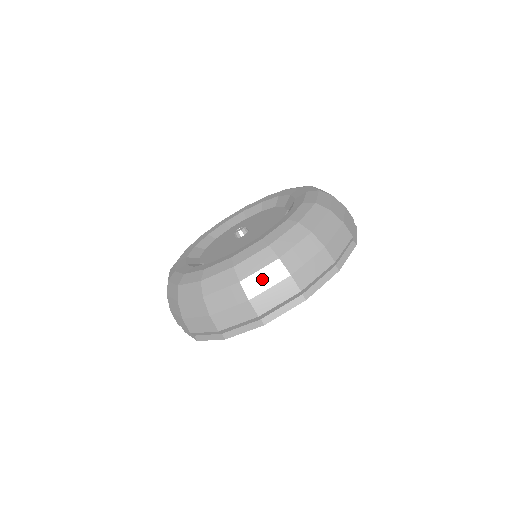
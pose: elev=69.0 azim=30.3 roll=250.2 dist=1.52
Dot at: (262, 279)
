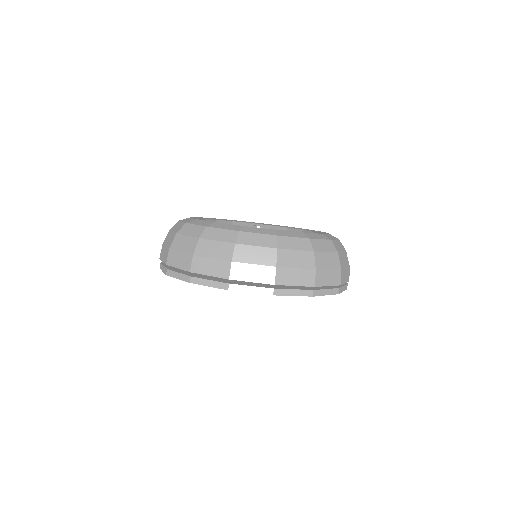
Dot at: (253, 254)
